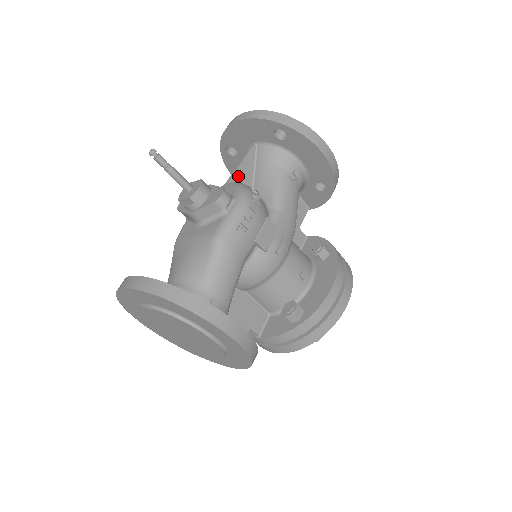
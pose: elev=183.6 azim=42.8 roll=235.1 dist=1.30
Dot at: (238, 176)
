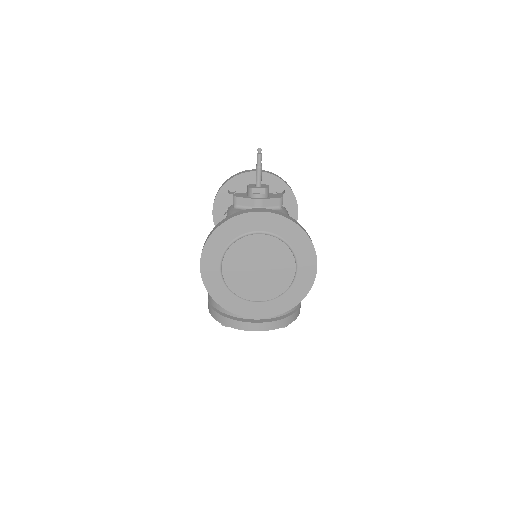
Dot at: occluded
